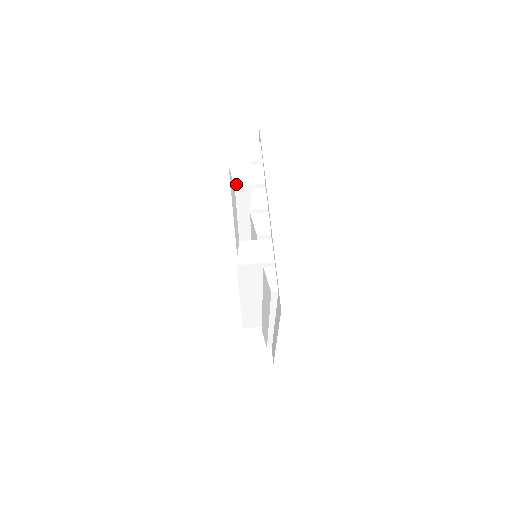
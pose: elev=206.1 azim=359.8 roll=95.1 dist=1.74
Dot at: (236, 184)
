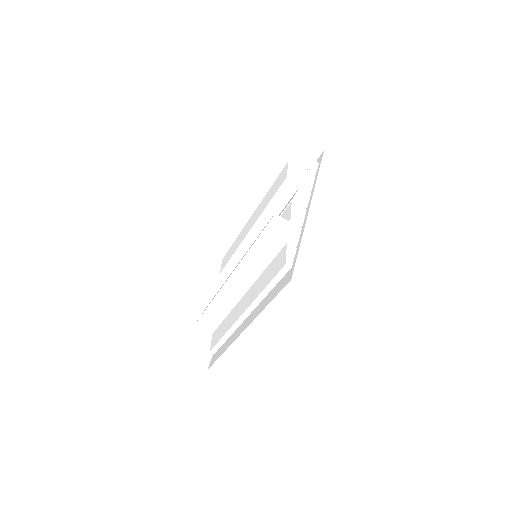
Dot at: (289, 176)
